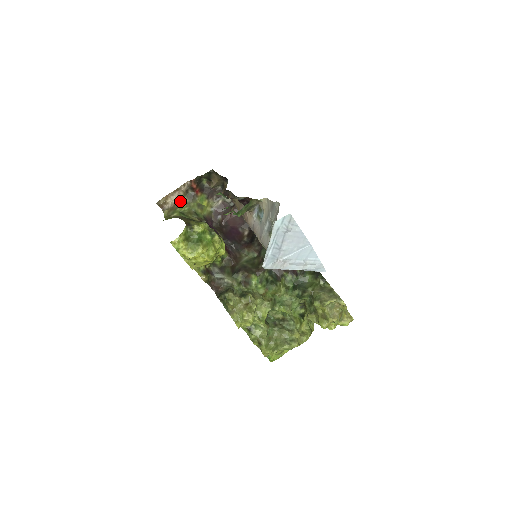
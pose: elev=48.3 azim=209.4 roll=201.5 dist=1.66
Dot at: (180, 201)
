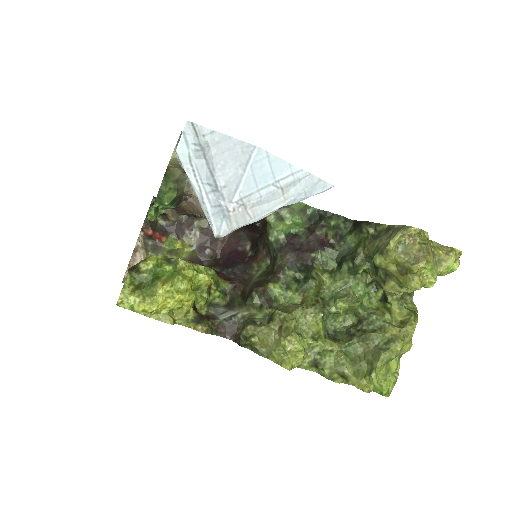
Dot at: occluded
